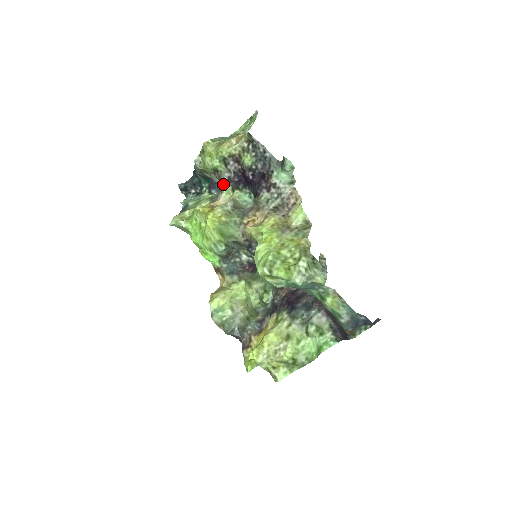
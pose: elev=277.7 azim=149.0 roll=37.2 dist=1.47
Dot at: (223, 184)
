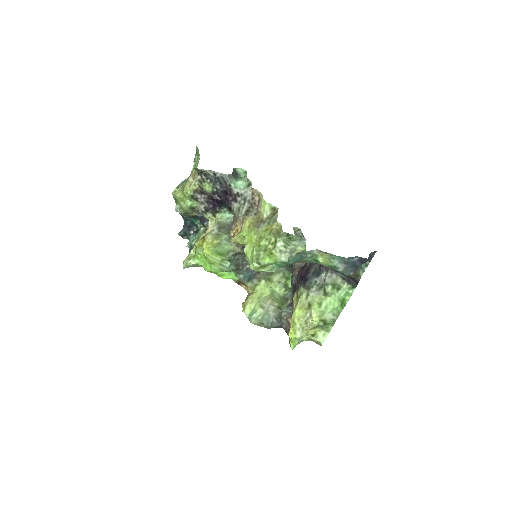
Dot at: (204, 215)
